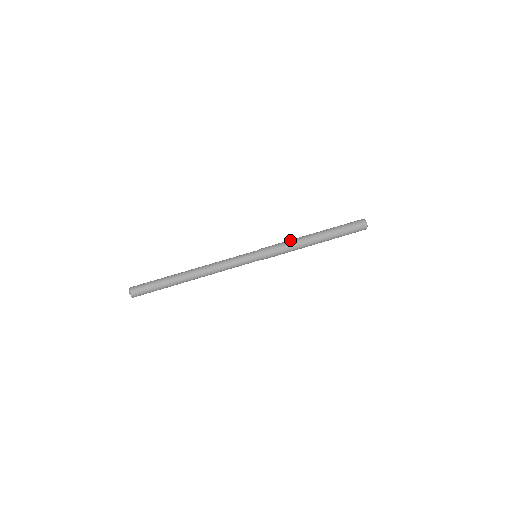
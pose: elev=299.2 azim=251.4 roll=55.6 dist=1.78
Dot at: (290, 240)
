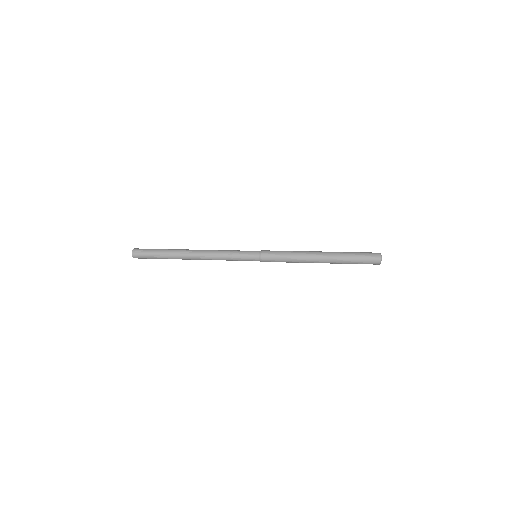
Dot at: occluded
